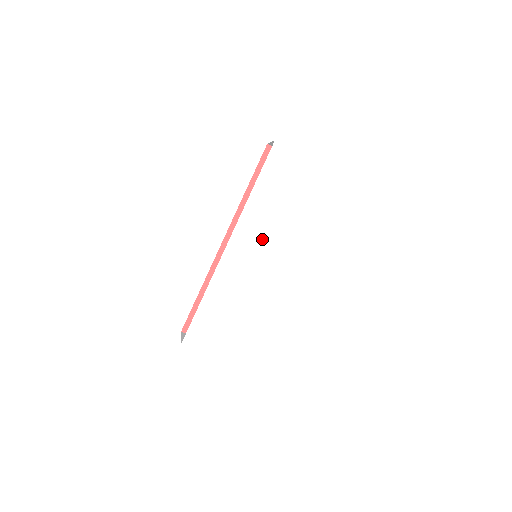
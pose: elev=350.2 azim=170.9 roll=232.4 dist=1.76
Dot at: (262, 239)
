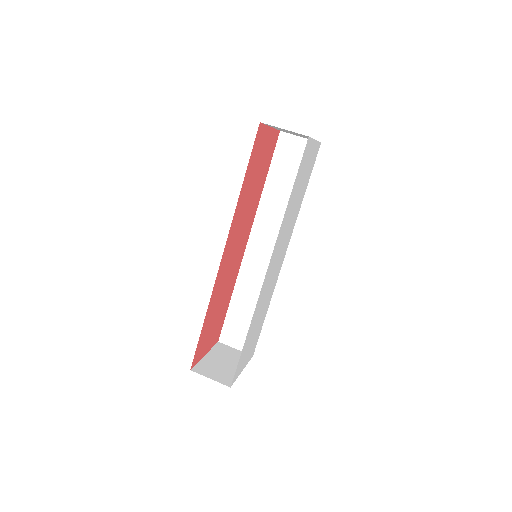
Dot at: (281, 244)
